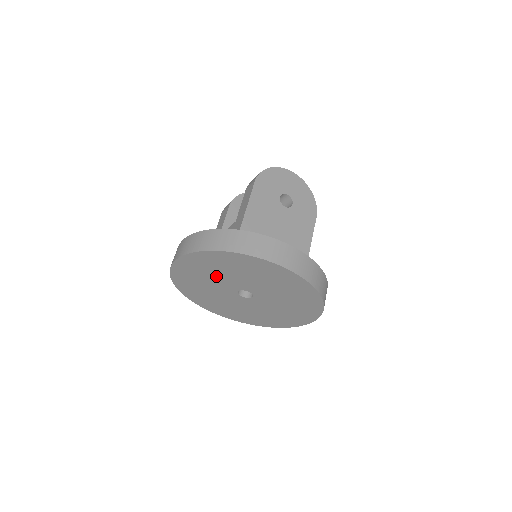
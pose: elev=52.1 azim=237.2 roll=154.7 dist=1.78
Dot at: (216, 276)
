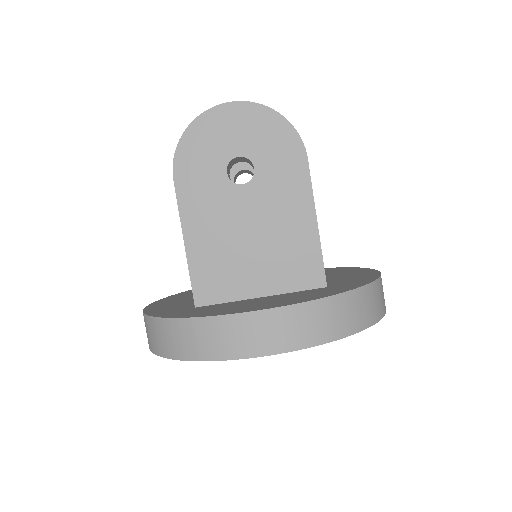
Dot at: occluded
